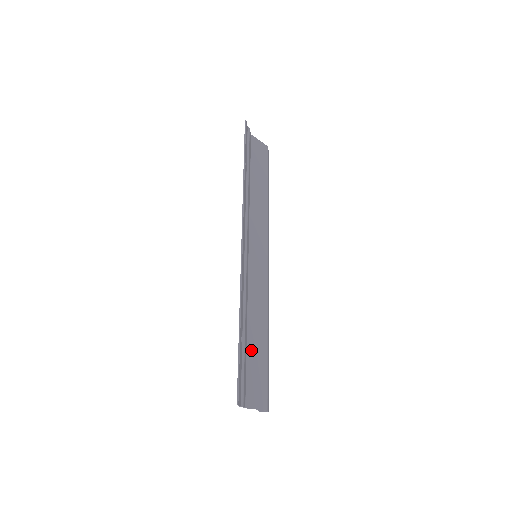
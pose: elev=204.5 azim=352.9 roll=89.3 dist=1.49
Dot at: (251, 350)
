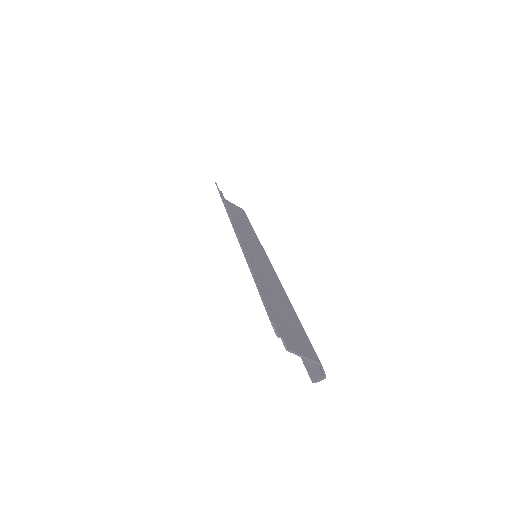
Dot at: (276, 309)
